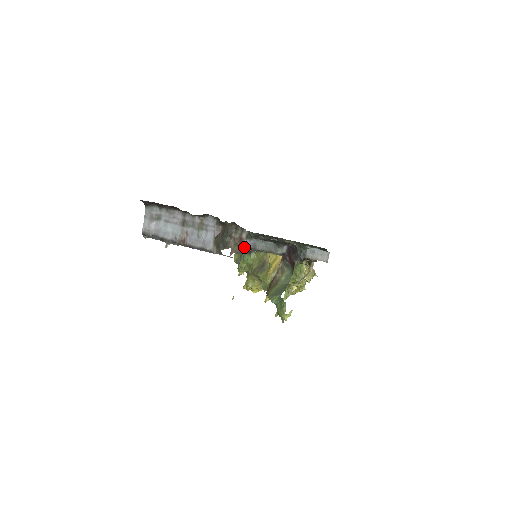
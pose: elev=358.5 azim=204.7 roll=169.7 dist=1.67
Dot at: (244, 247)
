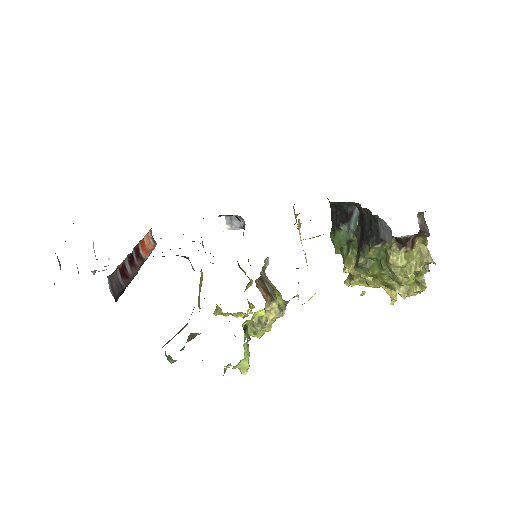
Dot at: occluded
